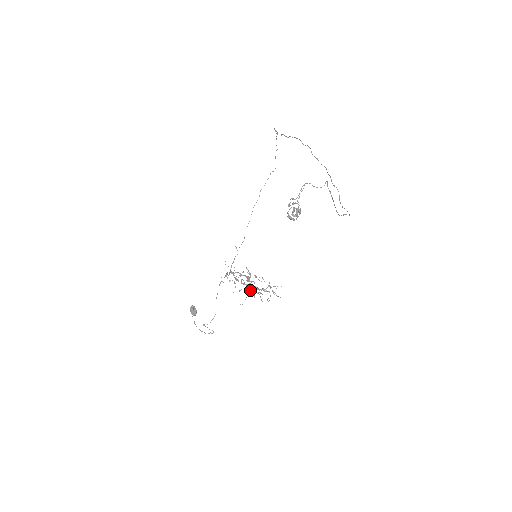
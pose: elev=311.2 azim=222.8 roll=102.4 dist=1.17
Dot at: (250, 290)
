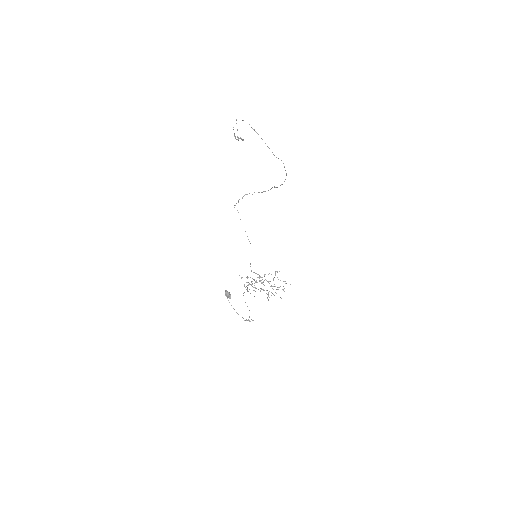
Dot at: occluded
